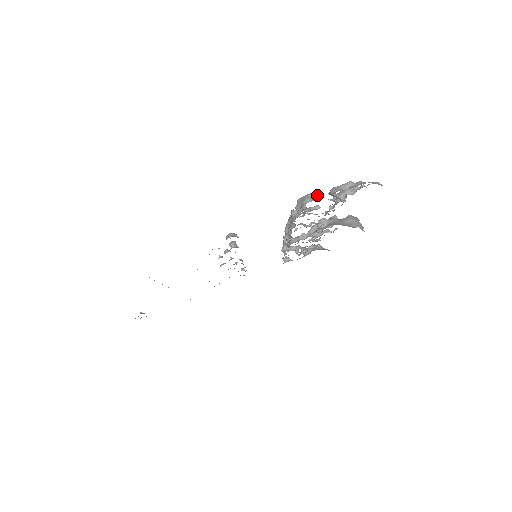
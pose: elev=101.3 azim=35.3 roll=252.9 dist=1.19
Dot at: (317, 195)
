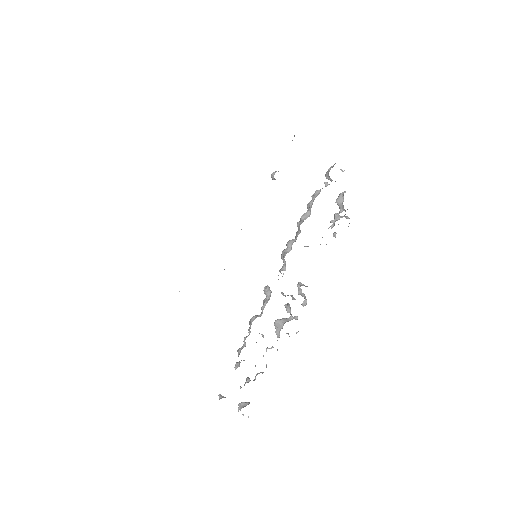
Dot at: (342, 170)
